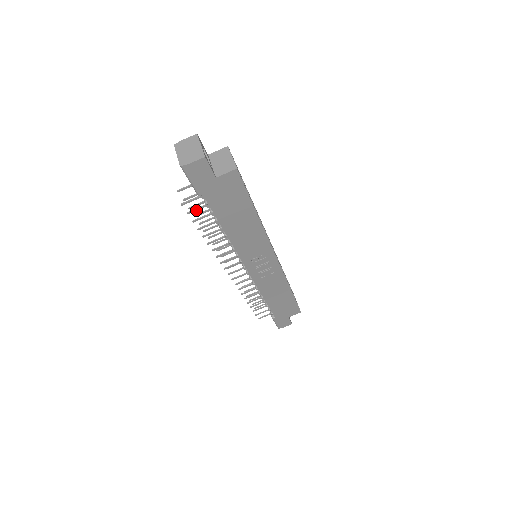
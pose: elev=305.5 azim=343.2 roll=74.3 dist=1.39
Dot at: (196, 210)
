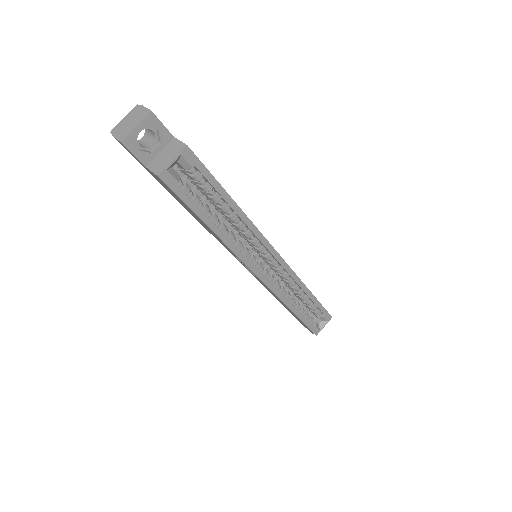
Dot at: occluded
